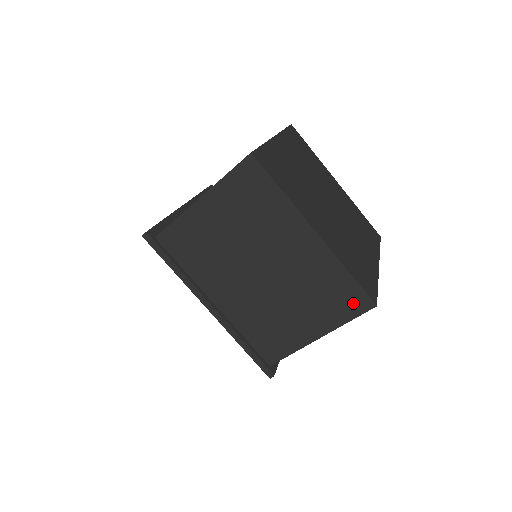
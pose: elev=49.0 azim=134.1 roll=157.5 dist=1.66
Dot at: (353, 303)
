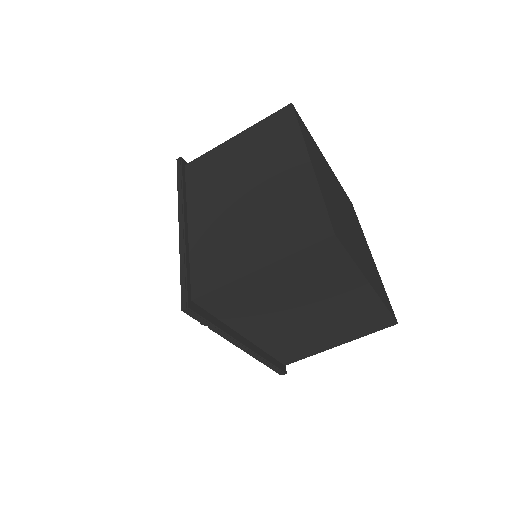
Dot at: (312, 230)
